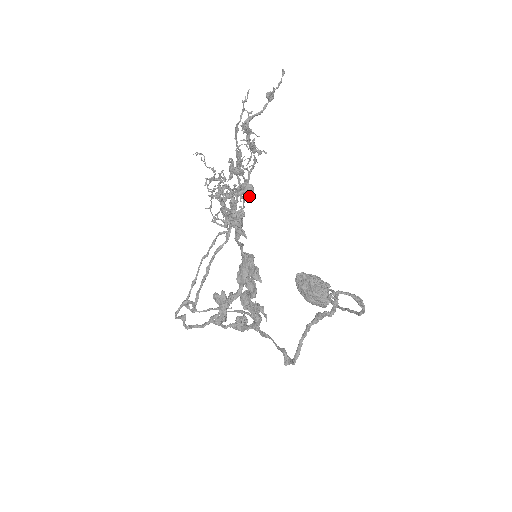
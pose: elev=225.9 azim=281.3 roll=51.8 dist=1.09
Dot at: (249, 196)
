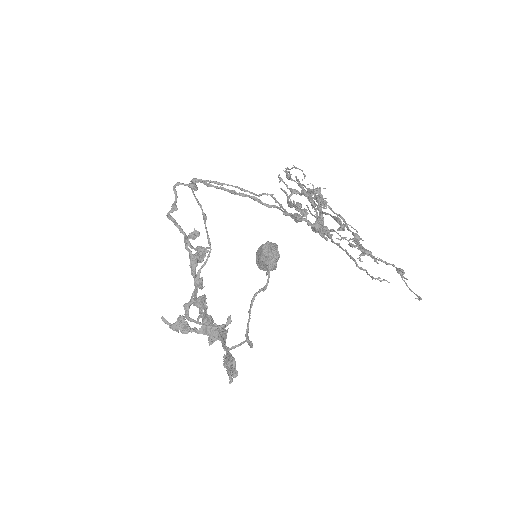
Dot at: (312, 228)
